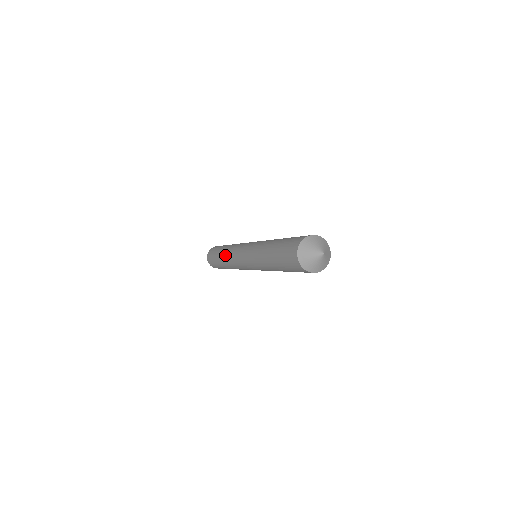
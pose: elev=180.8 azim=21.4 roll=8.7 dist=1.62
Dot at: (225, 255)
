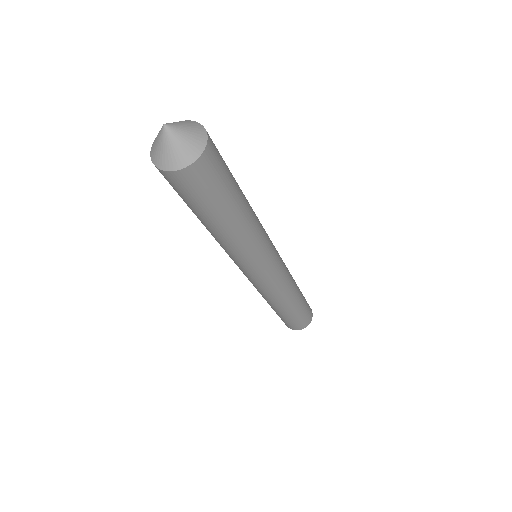
Dot at: occluded
